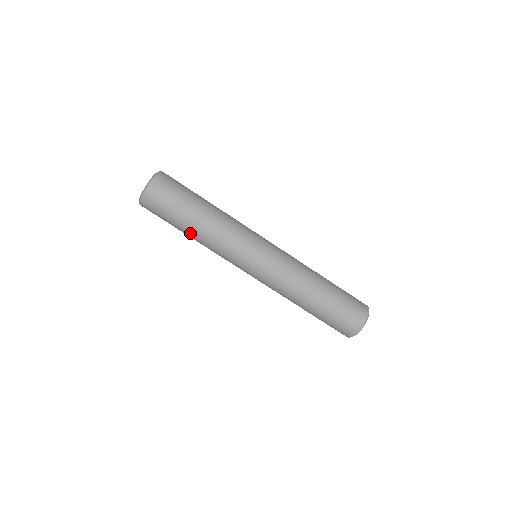
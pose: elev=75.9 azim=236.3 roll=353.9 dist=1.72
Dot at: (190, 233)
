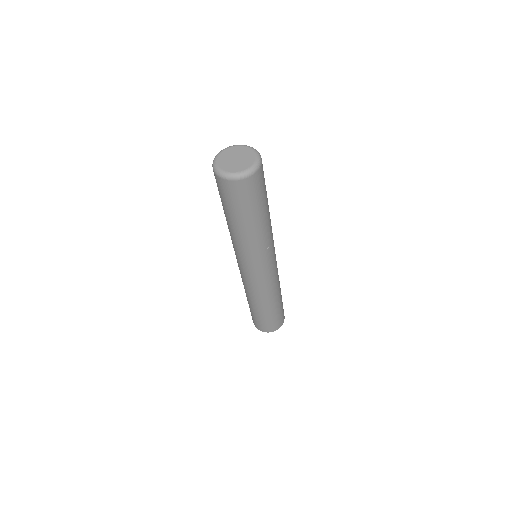
Dot at: (240, 226)
